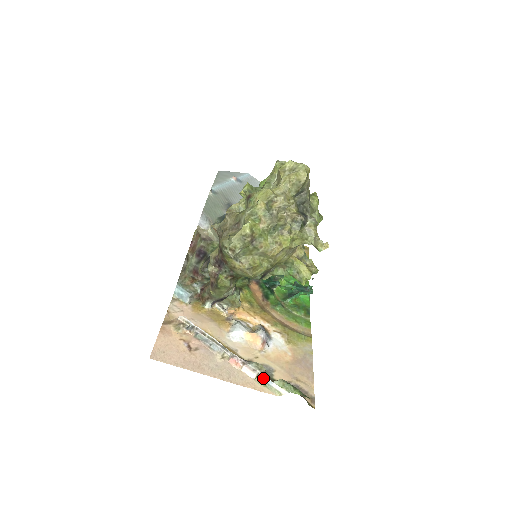
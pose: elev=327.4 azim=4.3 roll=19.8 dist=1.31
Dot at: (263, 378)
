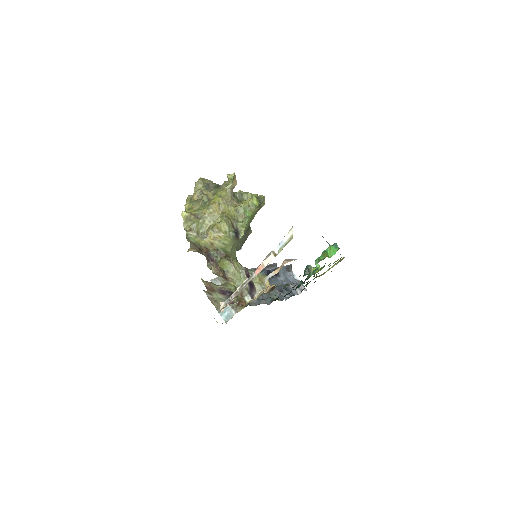
Dot at: (278, 249)
